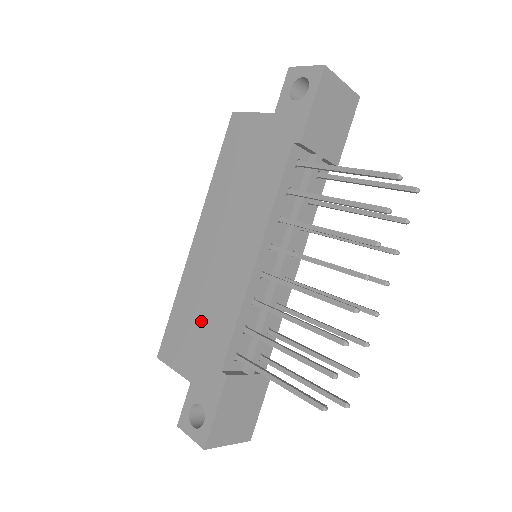
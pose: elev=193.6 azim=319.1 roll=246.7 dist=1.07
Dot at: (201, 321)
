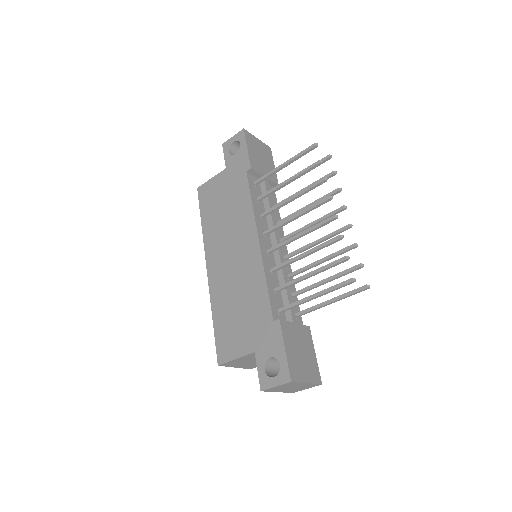
Dot at: (240, 308)
